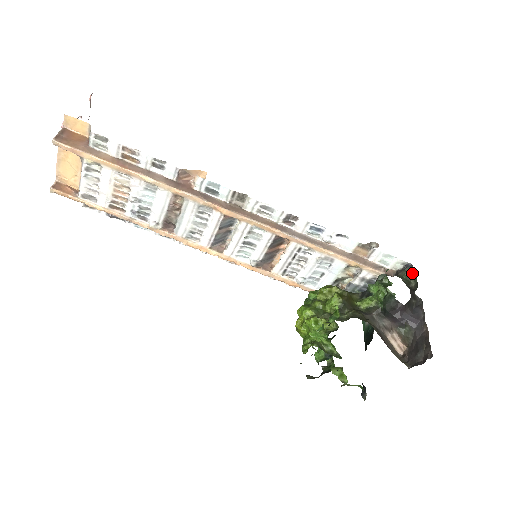
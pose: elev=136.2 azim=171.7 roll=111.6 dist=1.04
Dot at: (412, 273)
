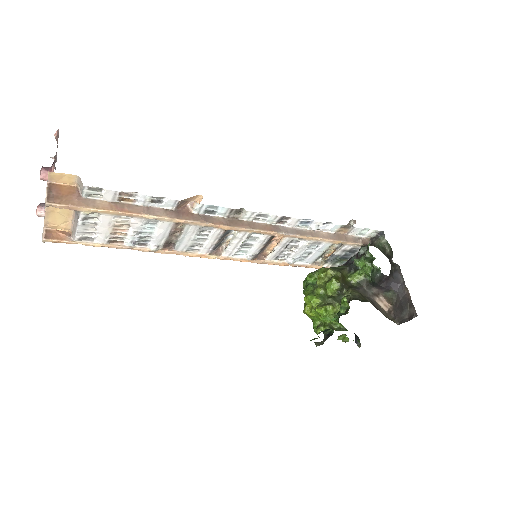
Dot at: (386, 241)
